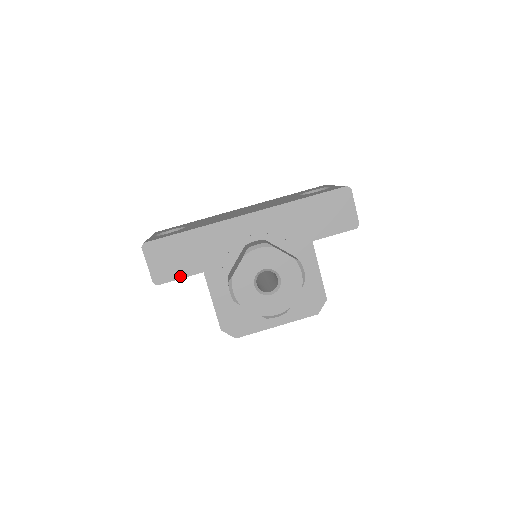
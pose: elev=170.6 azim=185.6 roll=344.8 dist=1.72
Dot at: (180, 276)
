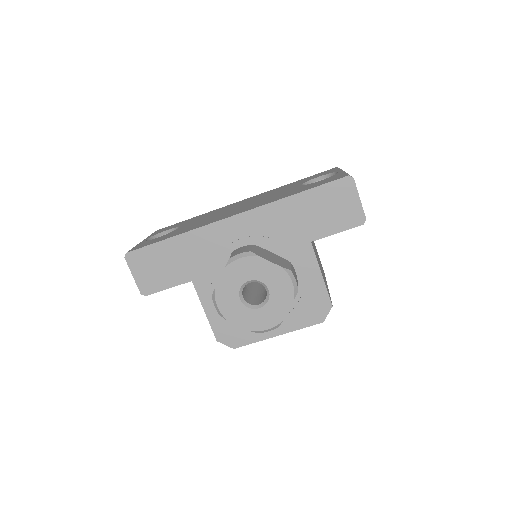
Dot at: (168, 286)
